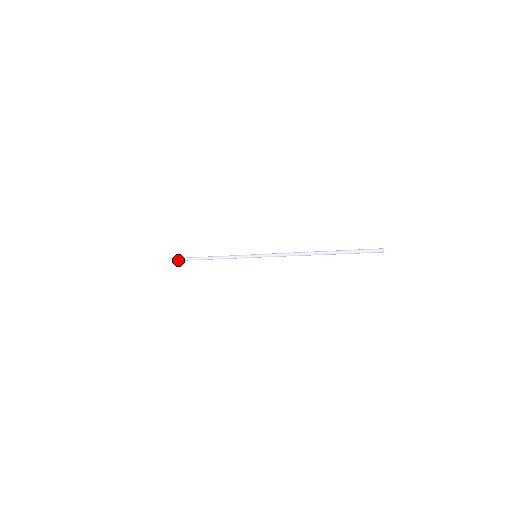
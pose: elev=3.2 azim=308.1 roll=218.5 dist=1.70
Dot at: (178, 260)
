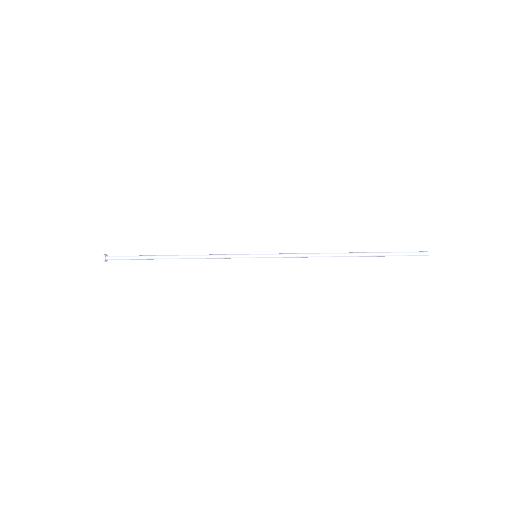
Dot at: (121, 257)
